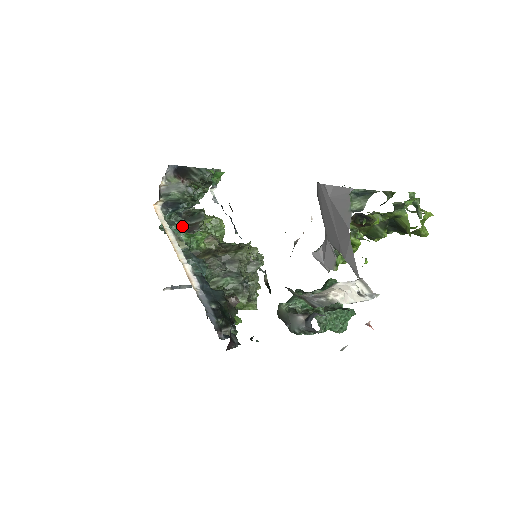
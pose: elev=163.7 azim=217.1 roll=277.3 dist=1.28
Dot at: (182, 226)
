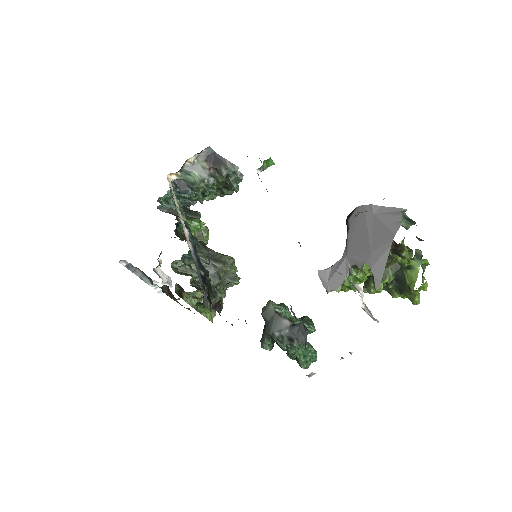
Dot at: occluded
